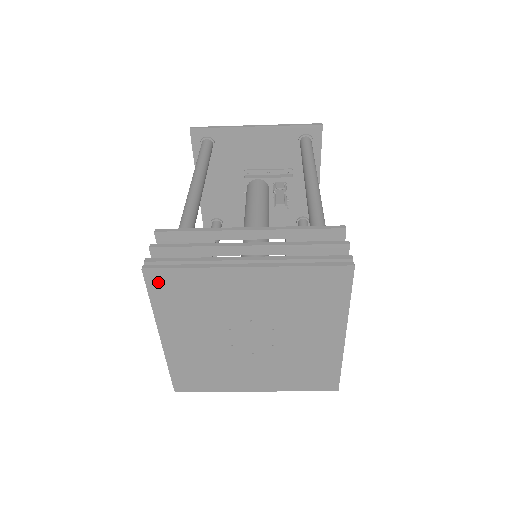
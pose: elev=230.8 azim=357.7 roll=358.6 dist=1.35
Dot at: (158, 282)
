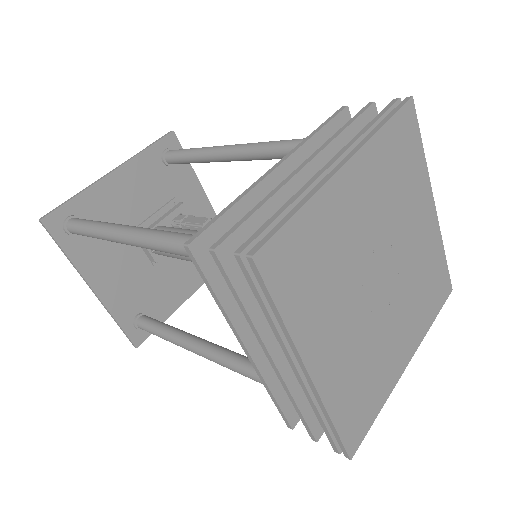
Dot at: (277, 267)
